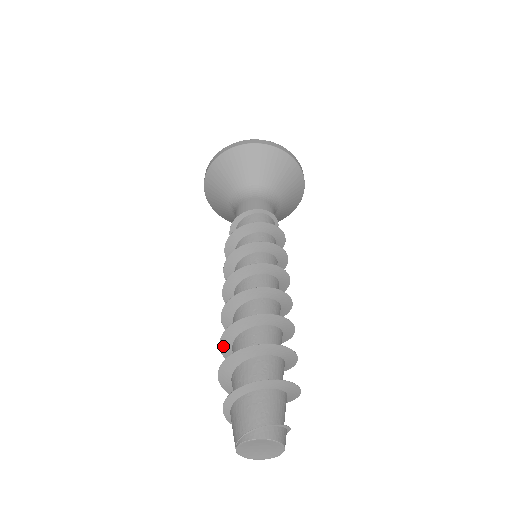
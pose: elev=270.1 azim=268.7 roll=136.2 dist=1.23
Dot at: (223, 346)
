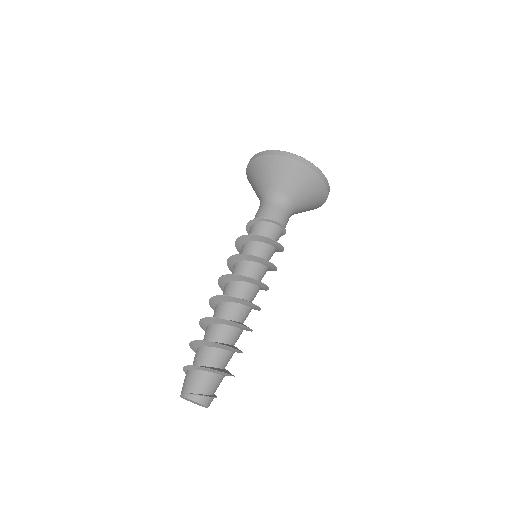
Dot at: (201, 323)
